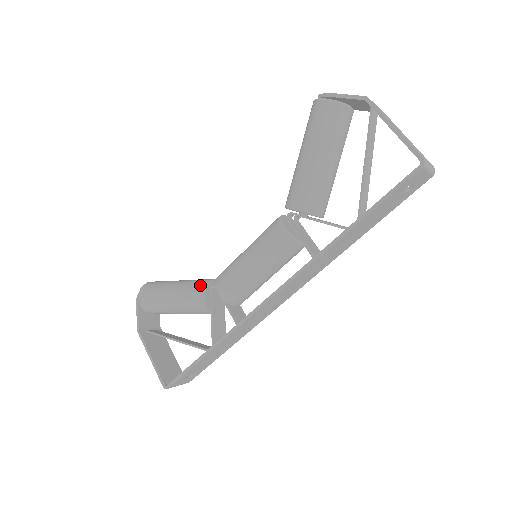
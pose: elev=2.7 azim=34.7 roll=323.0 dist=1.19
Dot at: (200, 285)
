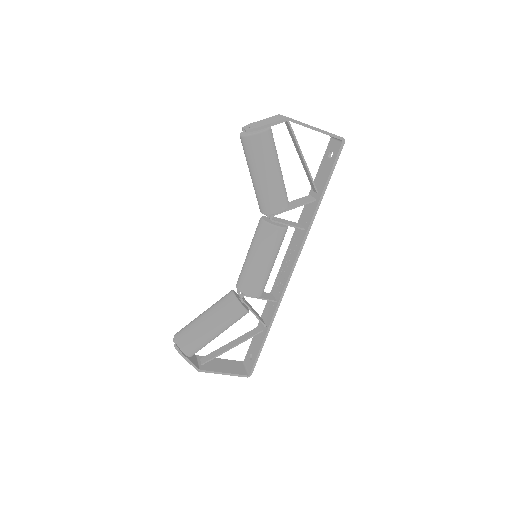
Dot at: (233, 304)
